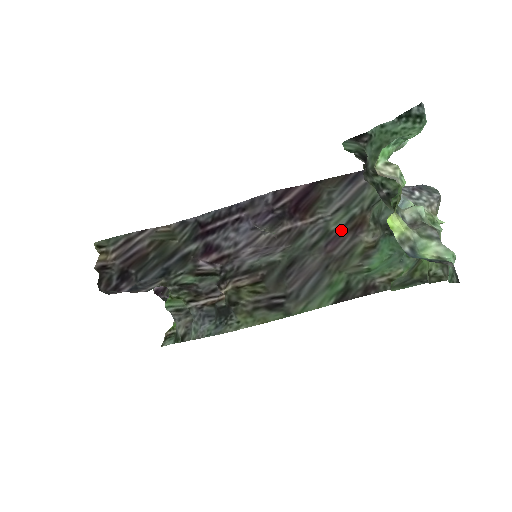
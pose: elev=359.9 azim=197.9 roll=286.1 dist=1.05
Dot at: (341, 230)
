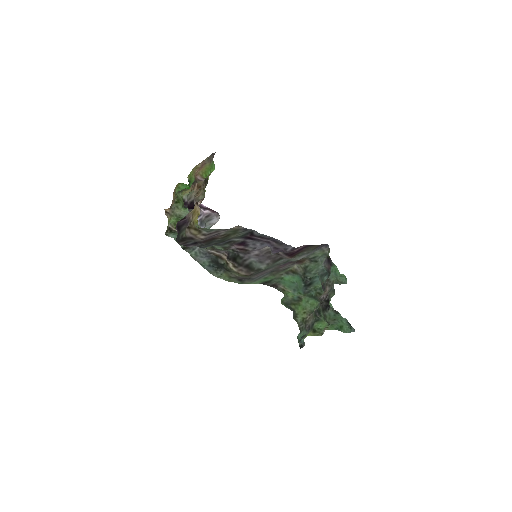
Dot at: (293, 261)
